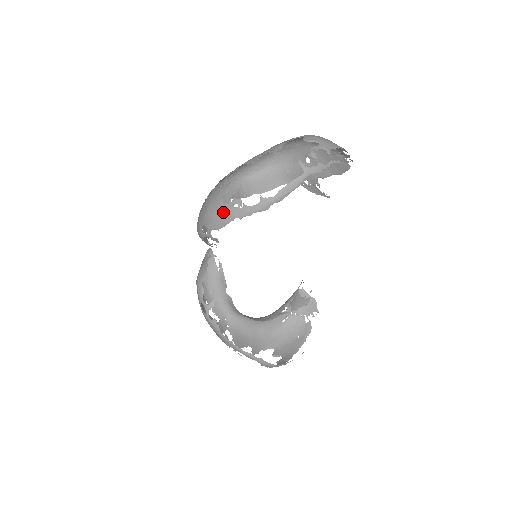
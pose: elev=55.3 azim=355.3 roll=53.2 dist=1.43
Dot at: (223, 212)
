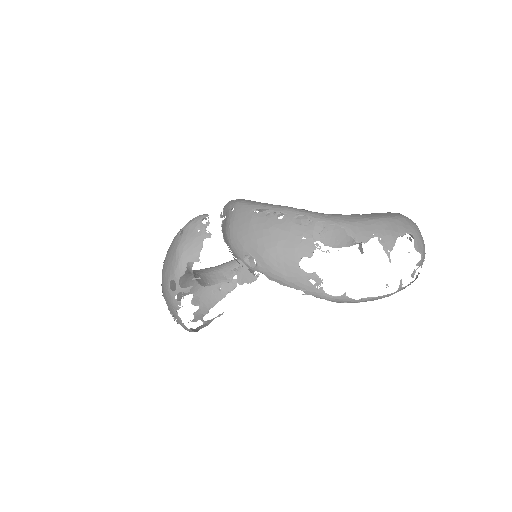
Dot at: (292, 274)
